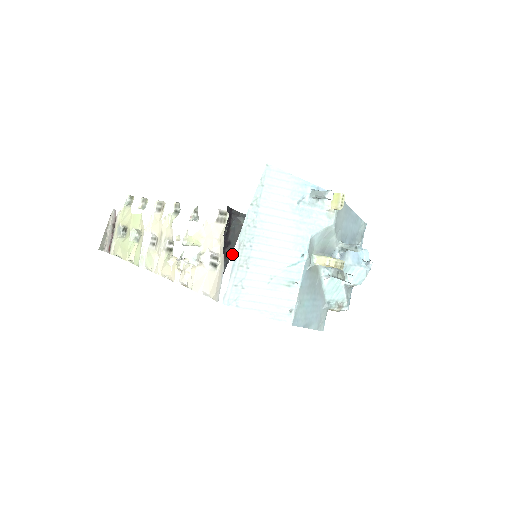
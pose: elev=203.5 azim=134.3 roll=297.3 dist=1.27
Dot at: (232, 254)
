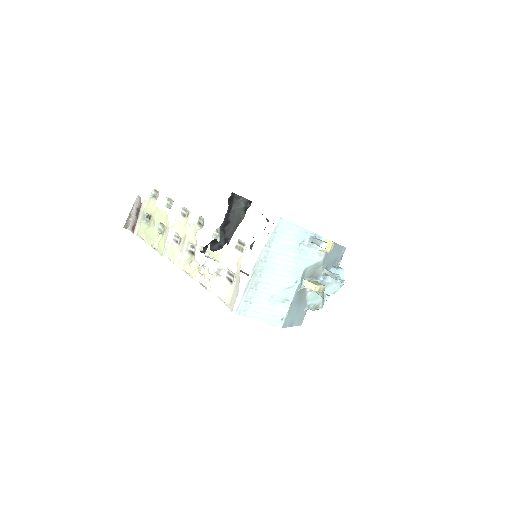
Dot at: (246, 280)
